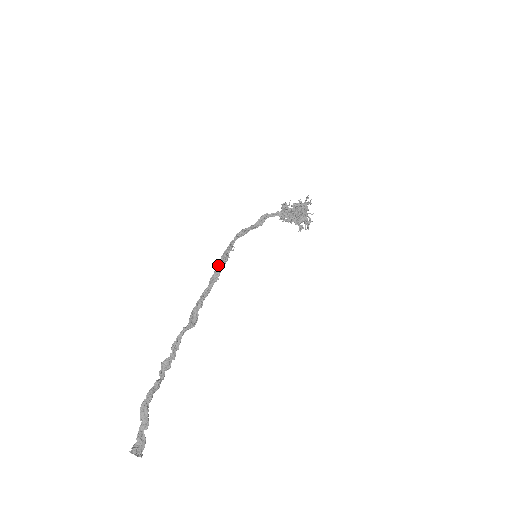
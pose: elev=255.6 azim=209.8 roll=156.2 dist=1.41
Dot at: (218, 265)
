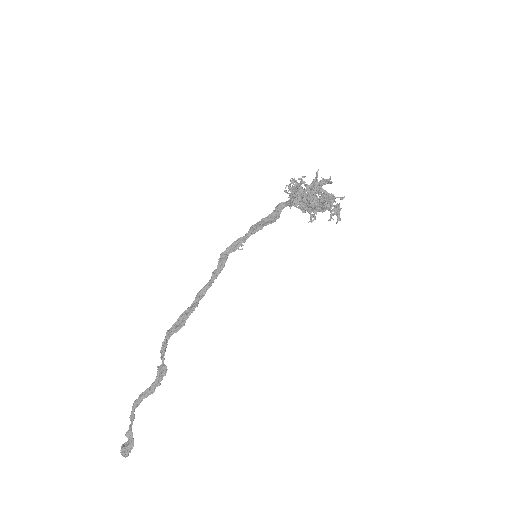
Dot at: (219, 266)
